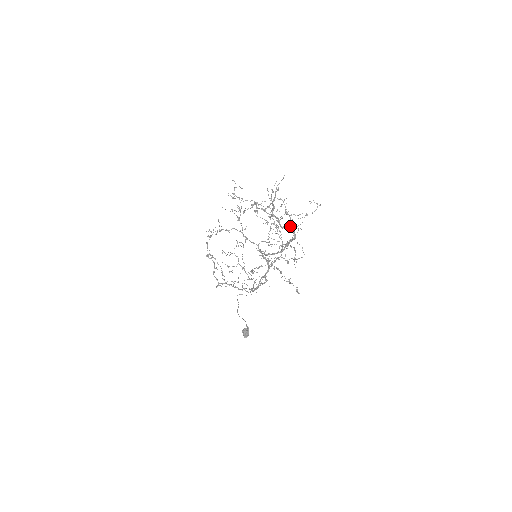
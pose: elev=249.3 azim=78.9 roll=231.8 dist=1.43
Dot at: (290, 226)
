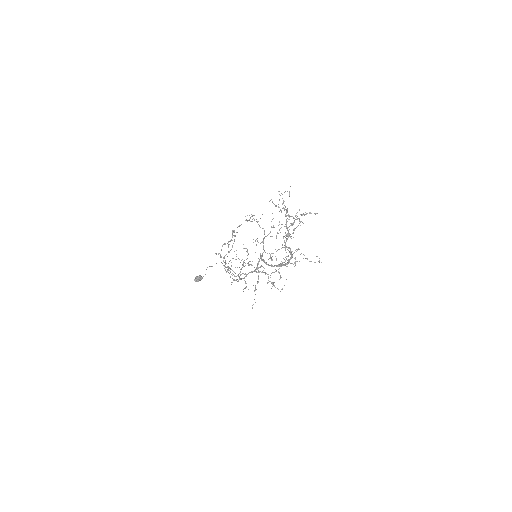
Dot at: (291, 253)
